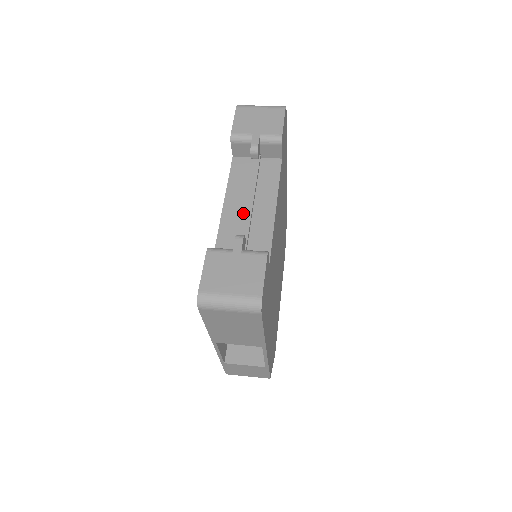
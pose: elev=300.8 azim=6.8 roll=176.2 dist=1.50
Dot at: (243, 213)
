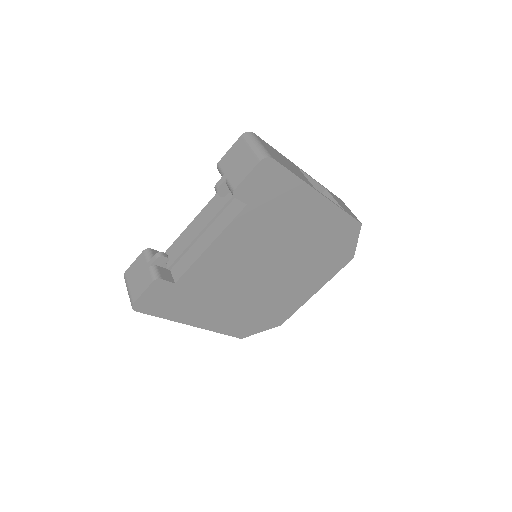
Dot at: occluded
